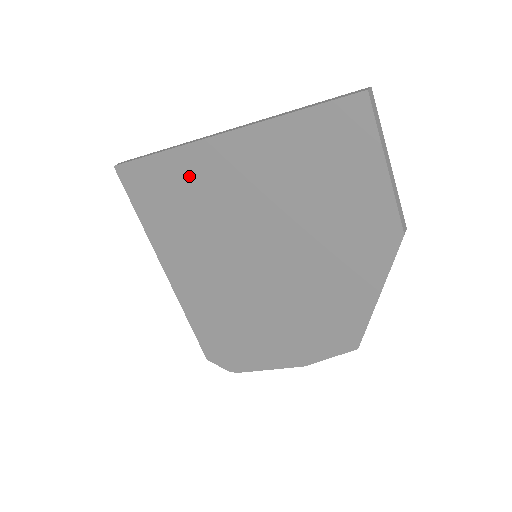
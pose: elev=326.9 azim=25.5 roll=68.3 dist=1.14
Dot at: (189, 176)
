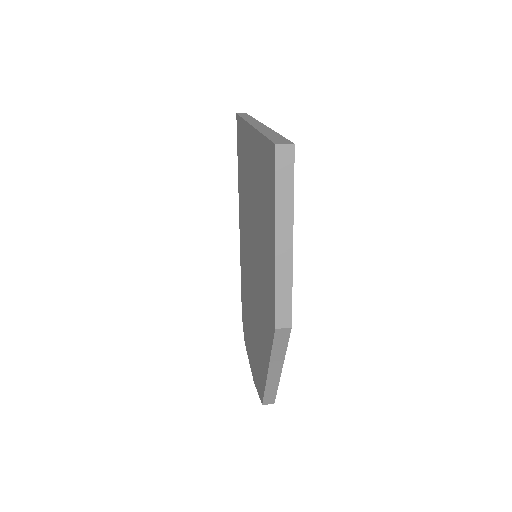
Dot at: occluded
